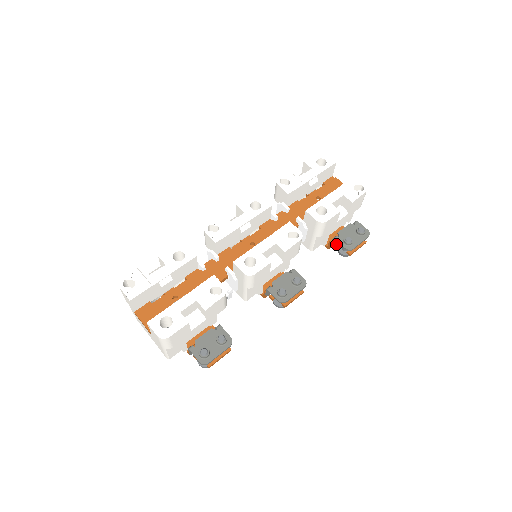
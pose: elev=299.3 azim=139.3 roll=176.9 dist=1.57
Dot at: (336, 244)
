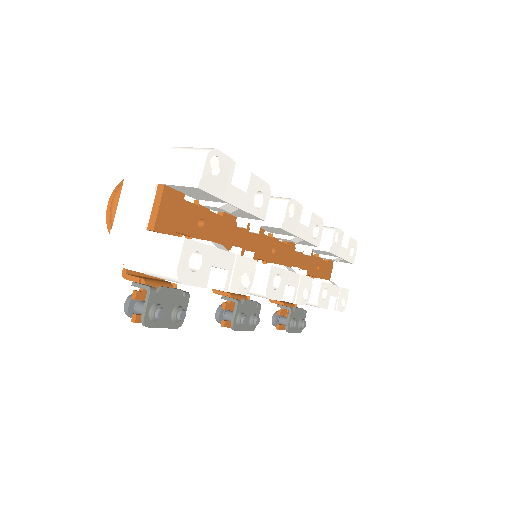
Dot at: (282, 310)
